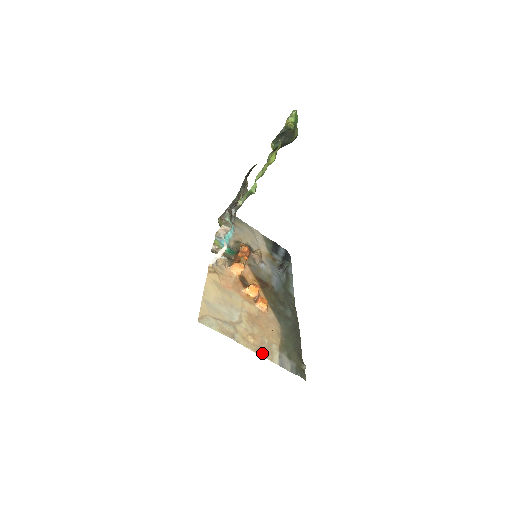
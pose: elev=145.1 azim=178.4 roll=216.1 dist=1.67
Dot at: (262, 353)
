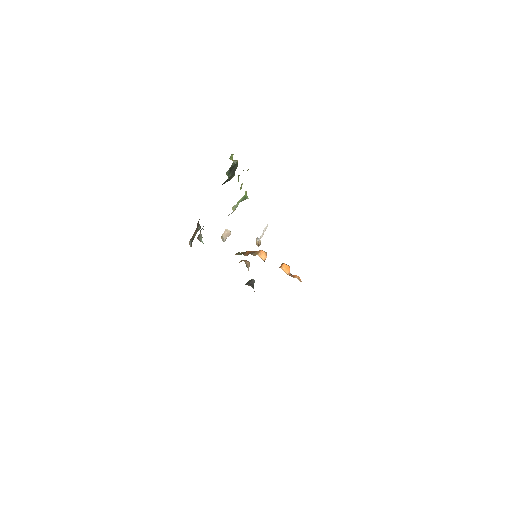
Dot at: occluded
